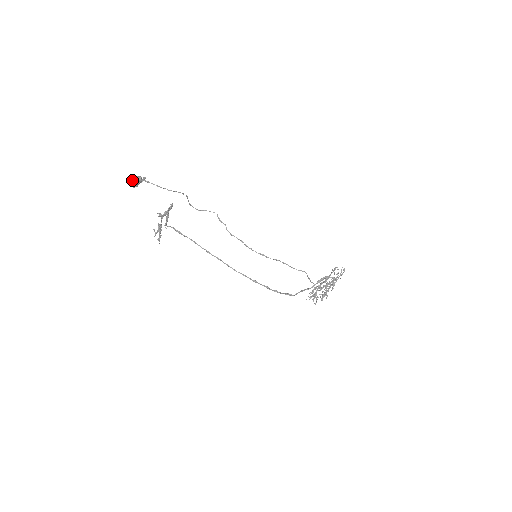
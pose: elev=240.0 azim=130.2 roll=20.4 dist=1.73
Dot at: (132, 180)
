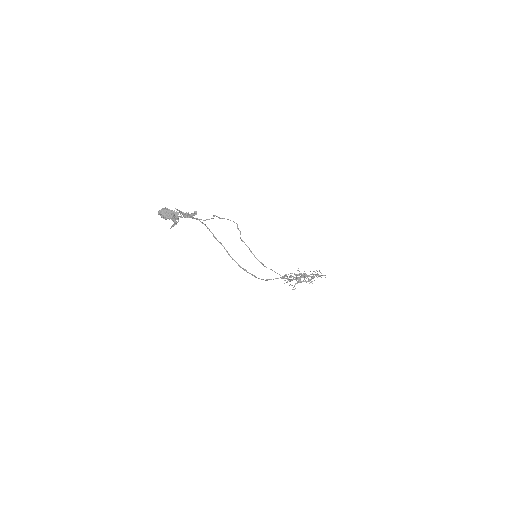
Dot at: (164, 215)
